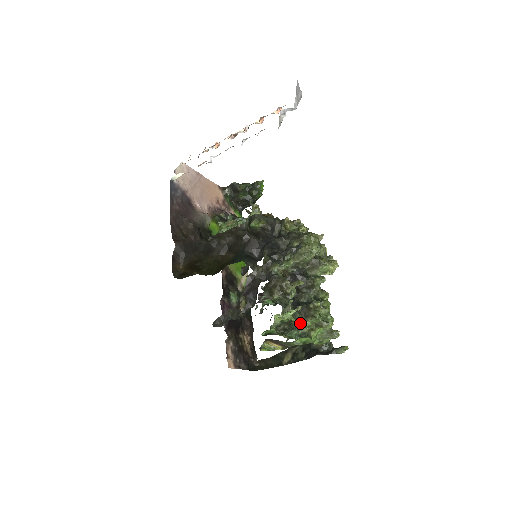
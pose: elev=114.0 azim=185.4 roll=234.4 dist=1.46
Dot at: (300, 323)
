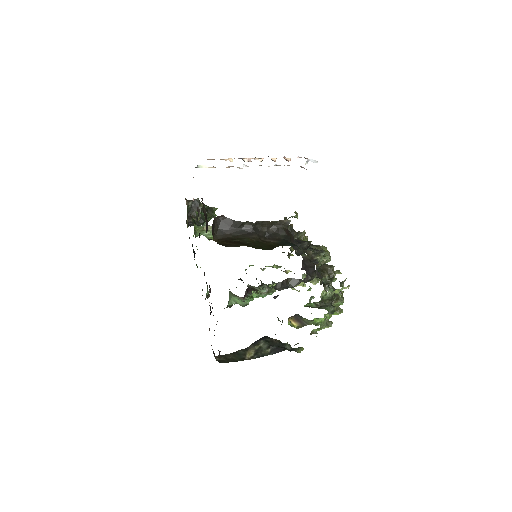
Dot at: (332, 303)
